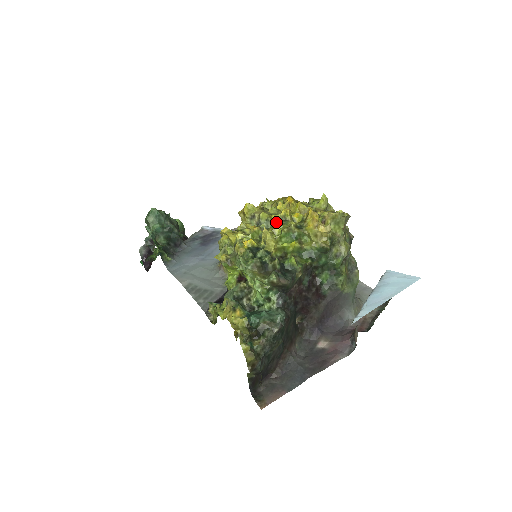
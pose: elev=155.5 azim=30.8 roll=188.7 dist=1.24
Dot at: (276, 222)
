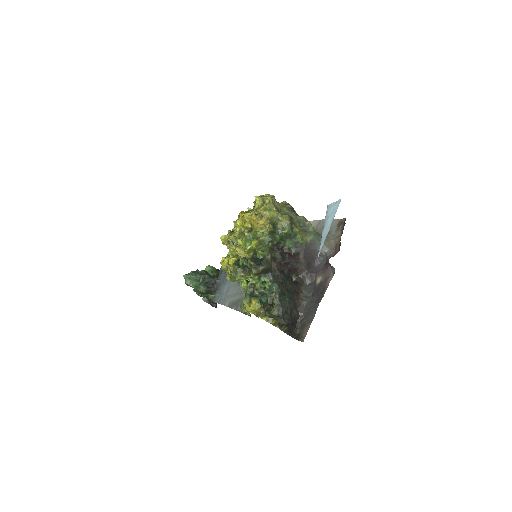
Dot at: (239, 237)
